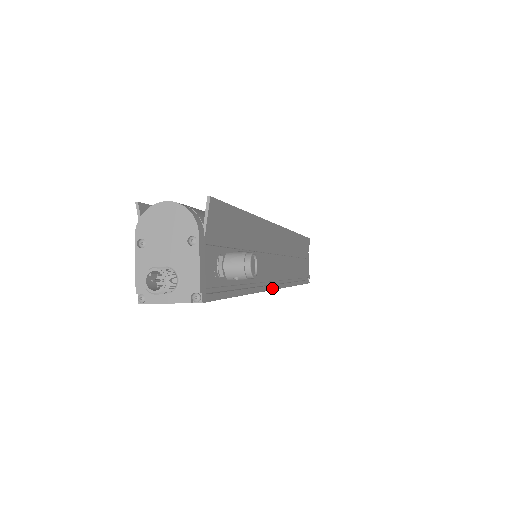
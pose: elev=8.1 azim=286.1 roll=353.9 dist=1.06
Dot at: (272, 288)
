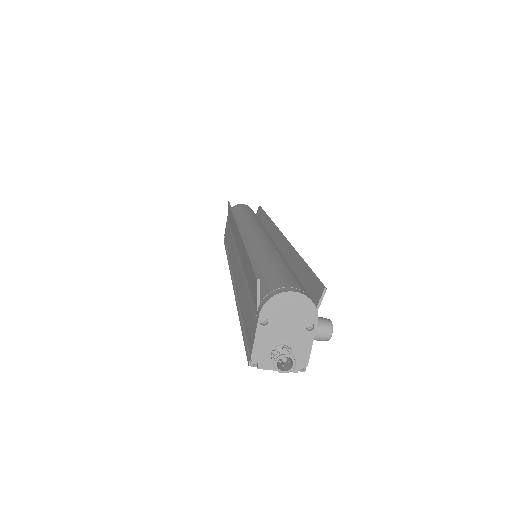
Dot at: occluded
